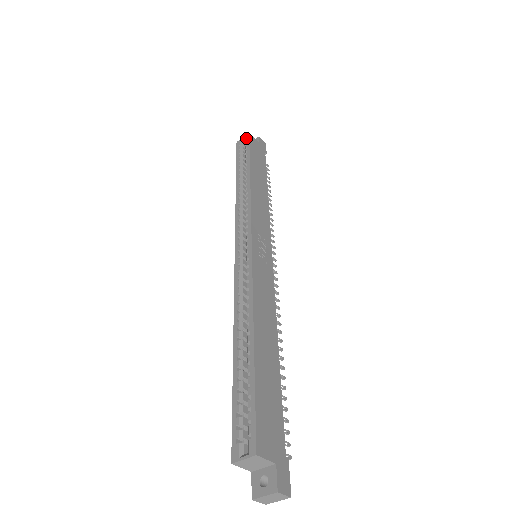
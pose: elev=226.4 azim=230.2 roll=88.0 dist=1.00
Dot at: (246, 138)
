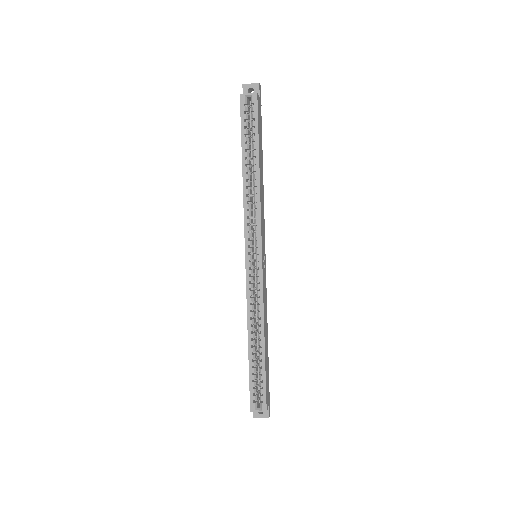
Dot at: (253, 100)
